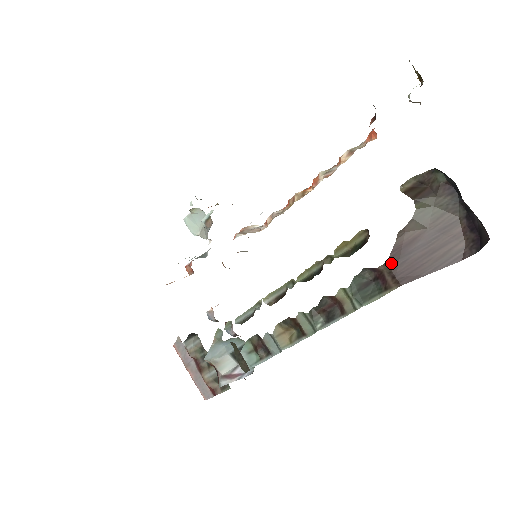
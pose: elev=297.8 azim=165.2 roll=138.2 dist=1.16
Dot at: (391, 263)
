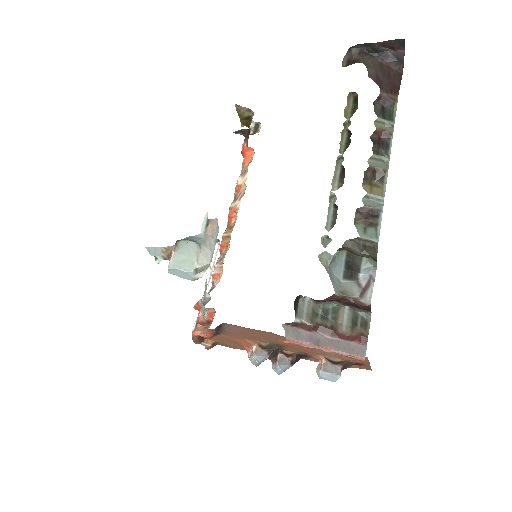
Dot at: (382, 88)
